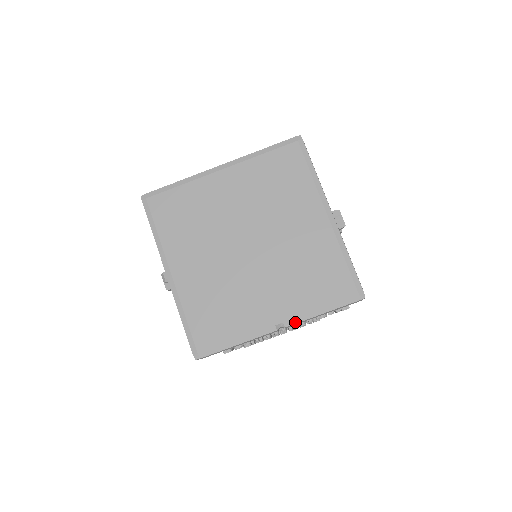
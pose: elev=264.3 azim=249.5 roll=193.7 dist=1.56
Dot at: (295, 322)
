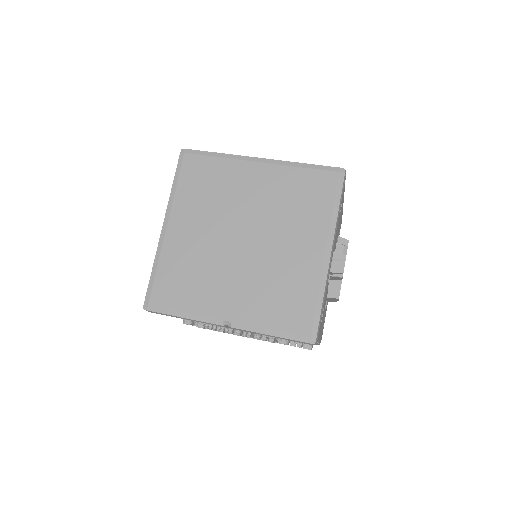
Dot at: (242, 328)
